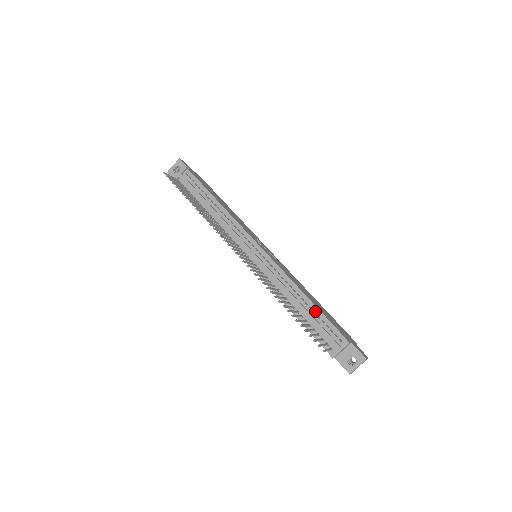
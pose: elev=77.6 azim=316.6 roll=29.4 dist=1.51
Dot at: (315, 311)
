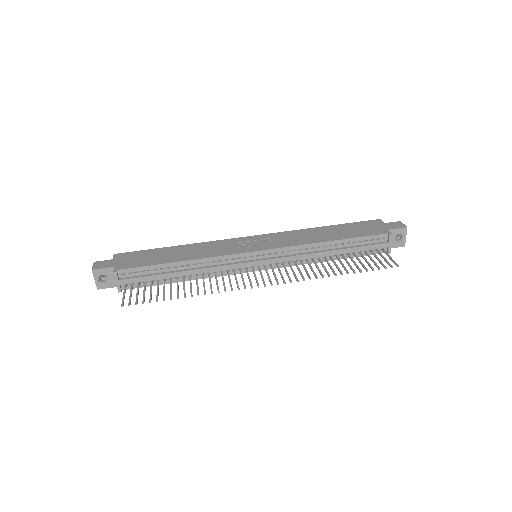
Dot at: (348, 242)
